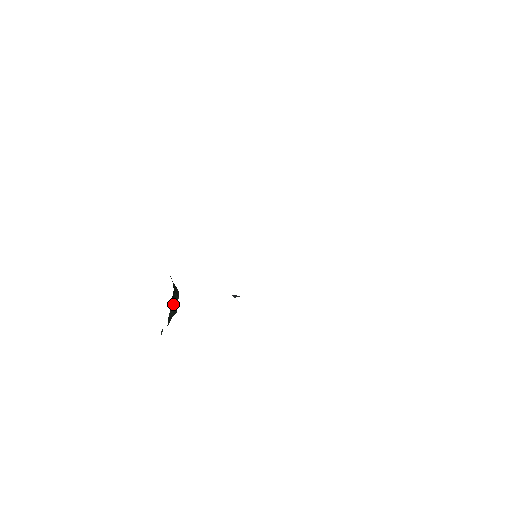
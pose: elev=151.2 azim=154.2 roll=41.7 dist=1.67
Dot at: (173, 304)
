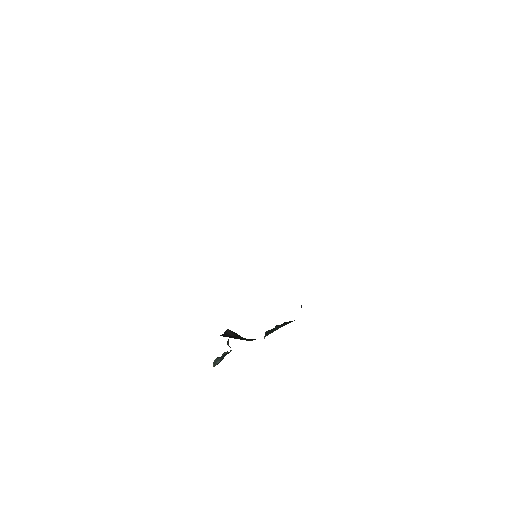
Dot at: occluded
